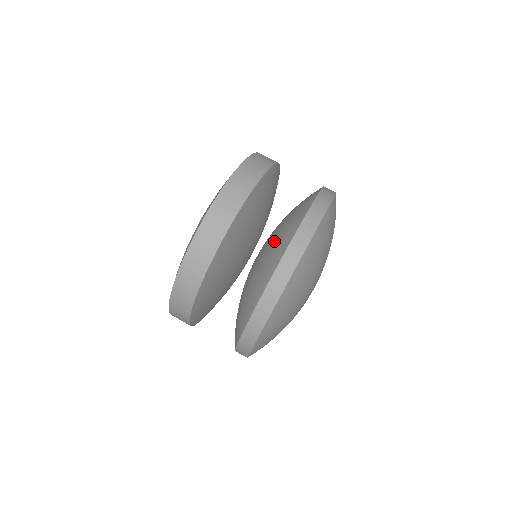
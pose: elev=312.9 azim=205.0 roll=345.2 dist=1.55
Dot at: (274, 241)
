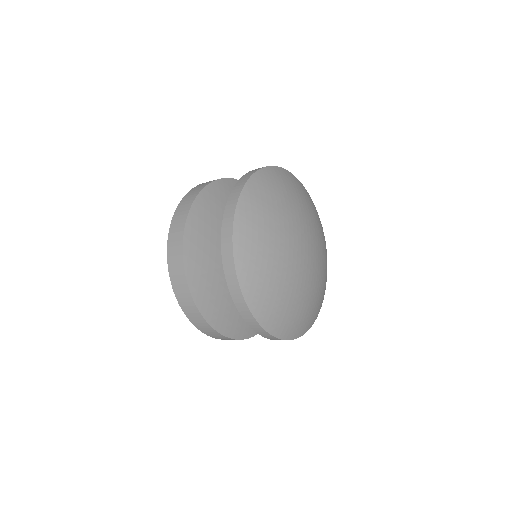
Dot at: occluded
